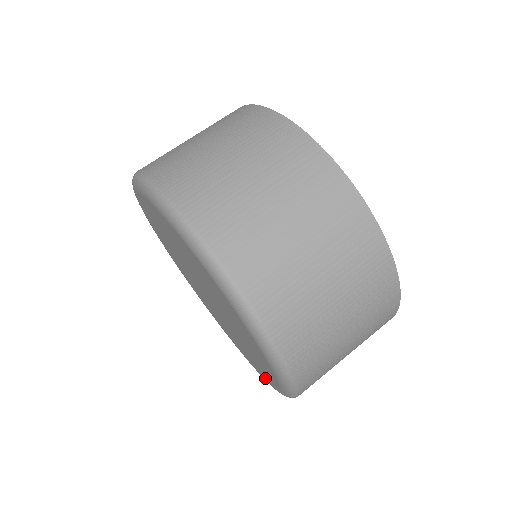
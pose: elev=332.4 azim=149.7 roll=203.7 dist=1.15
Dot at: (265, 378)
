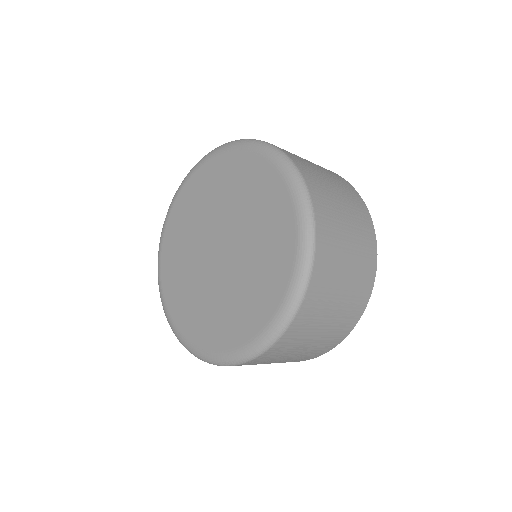
Dot at: (234, 342)
